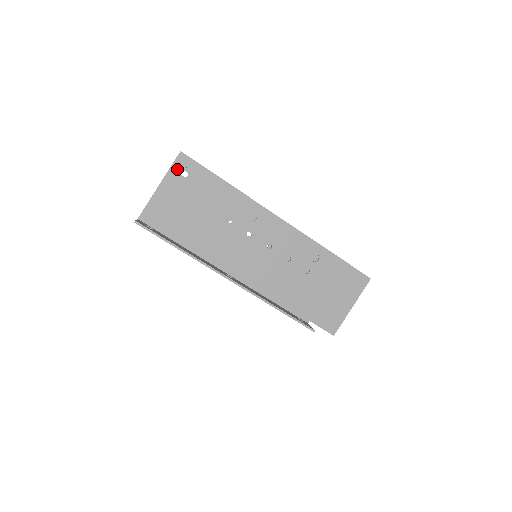
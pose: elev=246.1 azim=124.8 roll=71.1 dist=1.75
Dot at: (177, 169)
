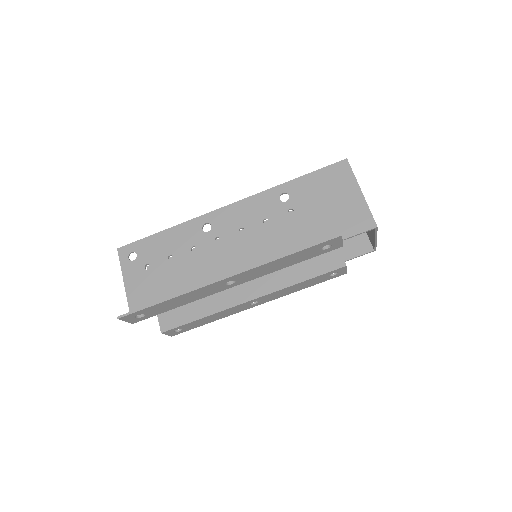
Dot at: (126, 261)
